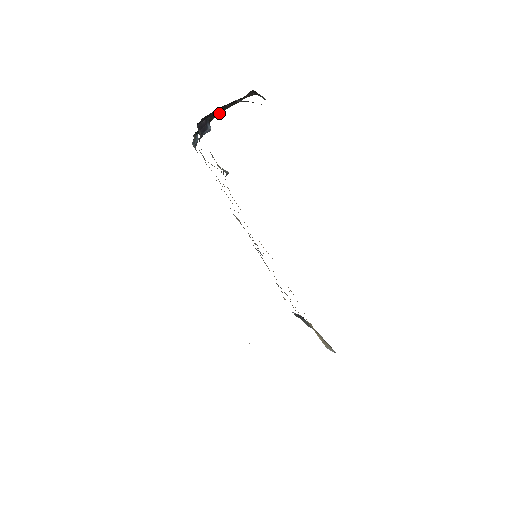
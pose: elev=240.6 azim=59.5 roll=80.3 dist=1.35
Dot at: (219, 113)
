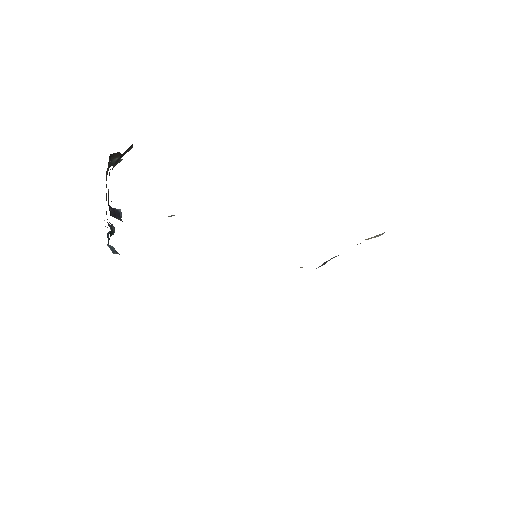
Dot at: occluded
